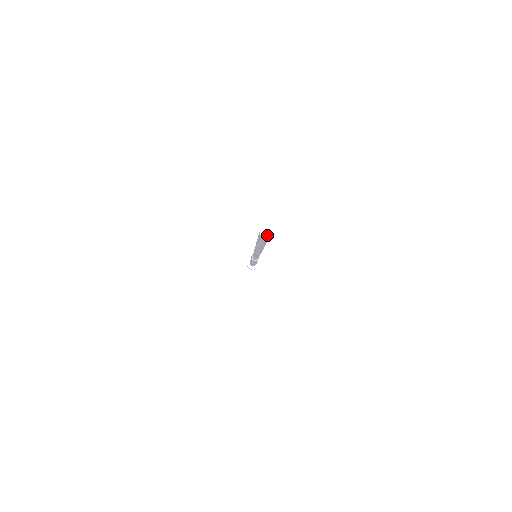
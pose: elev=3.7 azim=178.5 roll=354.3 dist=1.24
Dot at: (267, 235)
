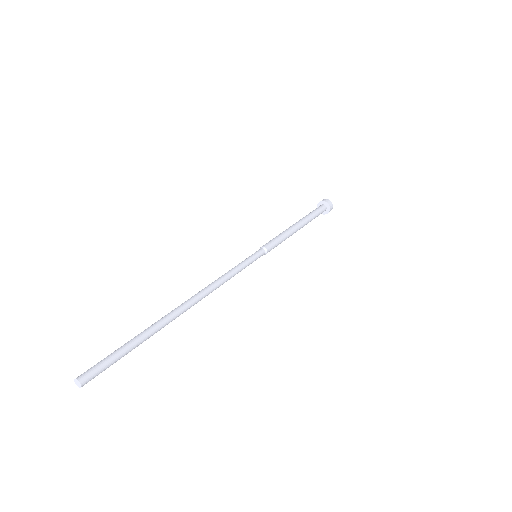
Dot at: (78, 385)
